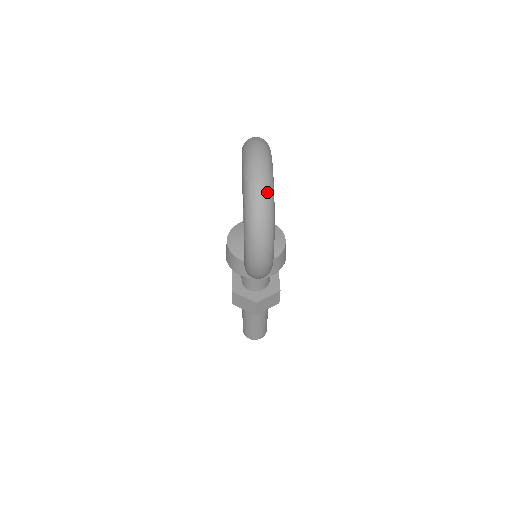
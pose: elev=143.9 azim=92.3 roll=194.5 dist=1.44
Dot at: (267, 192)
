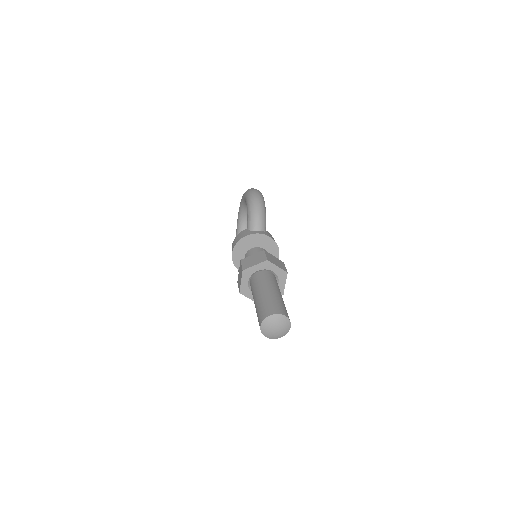
Dot at: occluded
